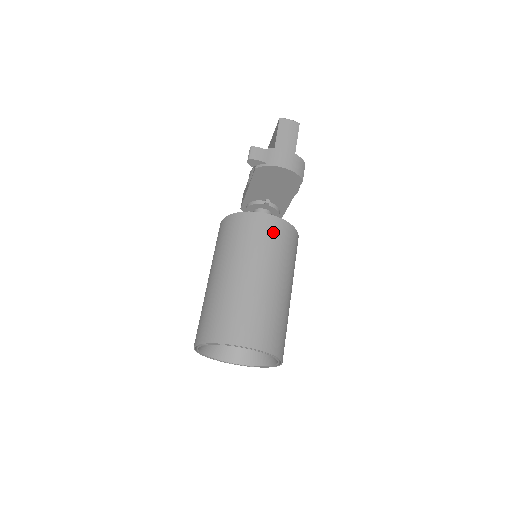
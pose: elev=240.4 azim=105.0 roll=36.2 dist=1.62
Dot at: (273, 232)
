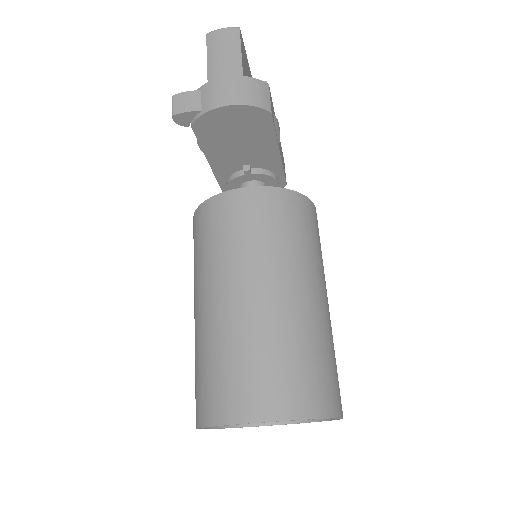
Dot at: (257, 213)
